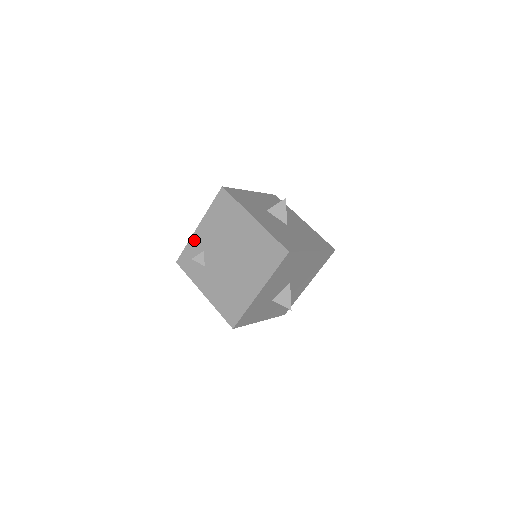
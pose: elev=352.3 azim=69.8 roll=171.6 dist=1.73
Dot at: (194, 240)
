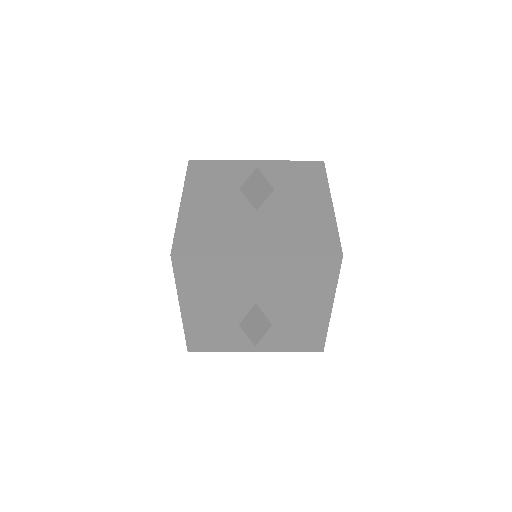
Dot at: occluded
